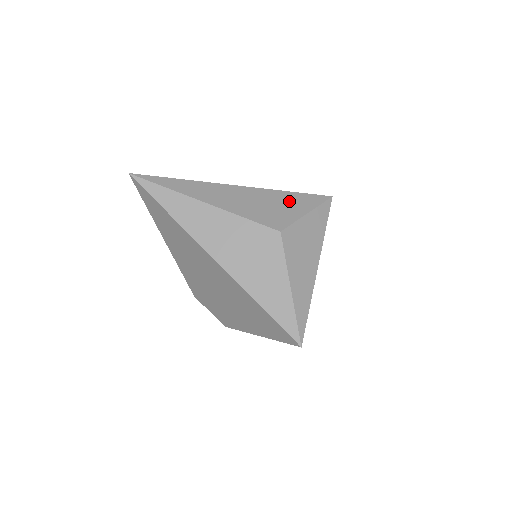
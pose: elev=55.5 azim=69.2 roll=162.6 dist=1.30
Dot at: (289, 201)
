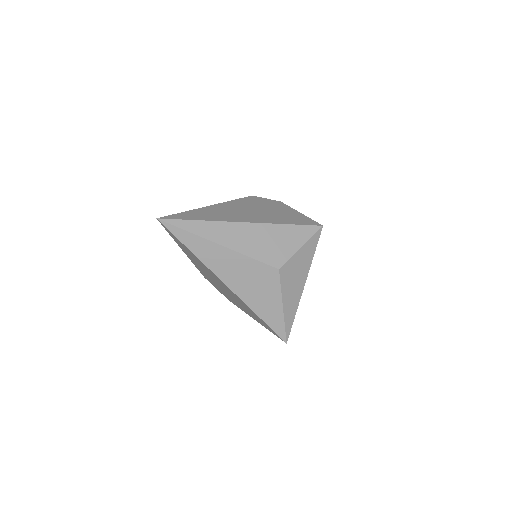
Dot at: (287, 235)
